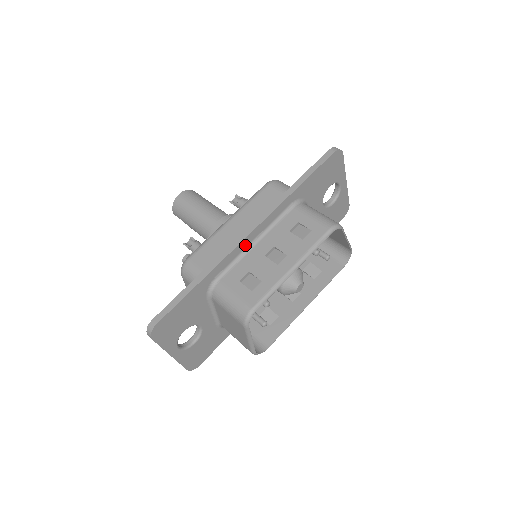
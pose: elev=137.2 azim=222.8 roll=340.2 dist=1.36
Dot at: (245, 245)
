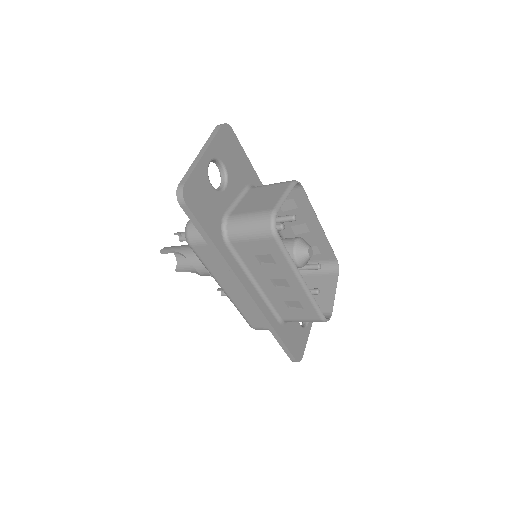
Dot at: occluded
